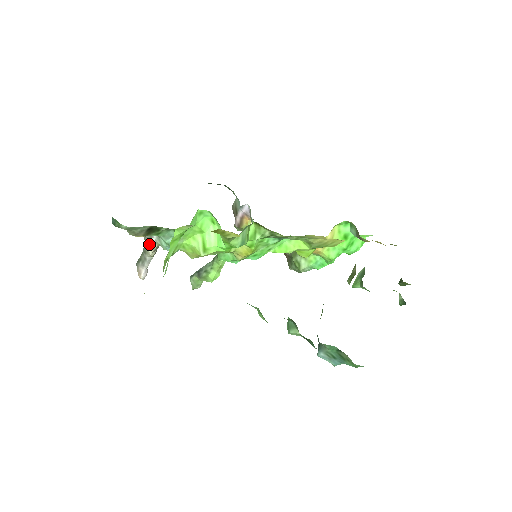
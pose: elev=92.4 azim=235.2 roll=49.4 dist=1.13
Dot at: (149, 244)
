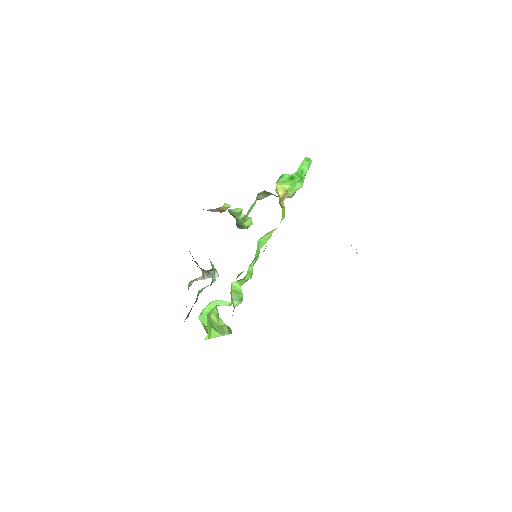
Dot at: (197, 280)
